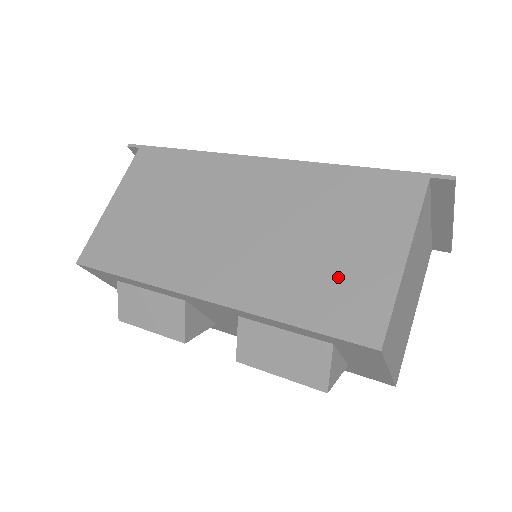
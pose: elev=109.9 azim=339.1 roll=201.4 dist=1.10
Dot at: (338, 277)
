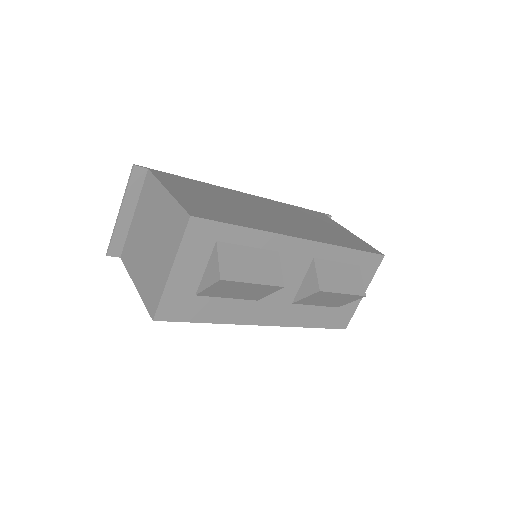
Dot at: (342, 236)
